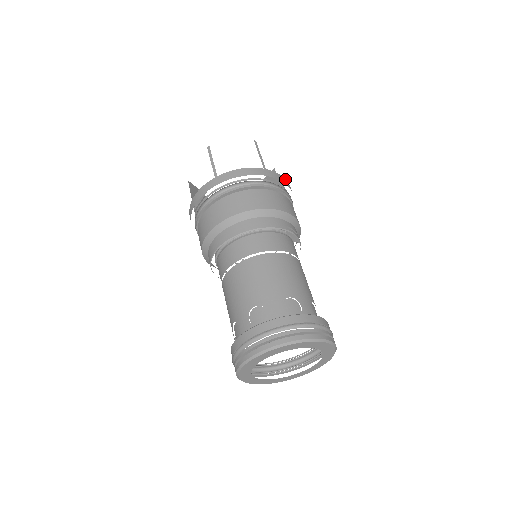
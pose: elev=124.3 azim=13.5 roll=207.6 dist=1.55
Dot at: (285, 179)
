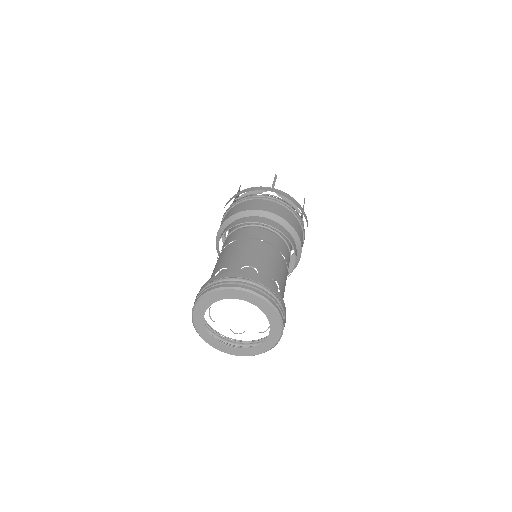
Dot at: occluded
